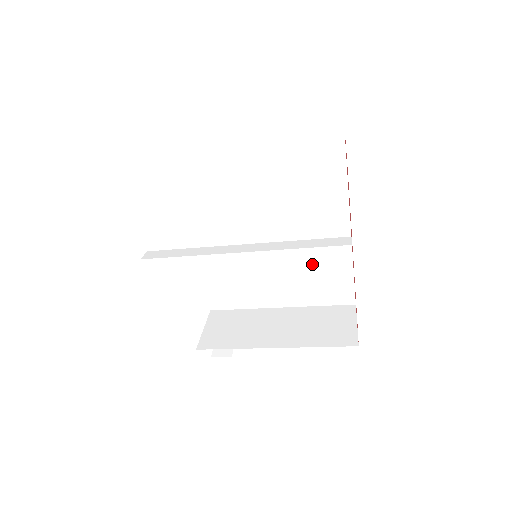
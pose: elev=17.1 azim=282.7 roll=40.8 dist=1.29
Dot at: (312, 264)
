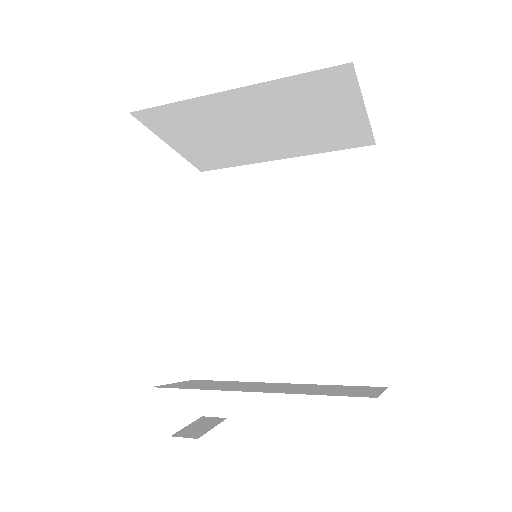
Dot at: (331, 315)
